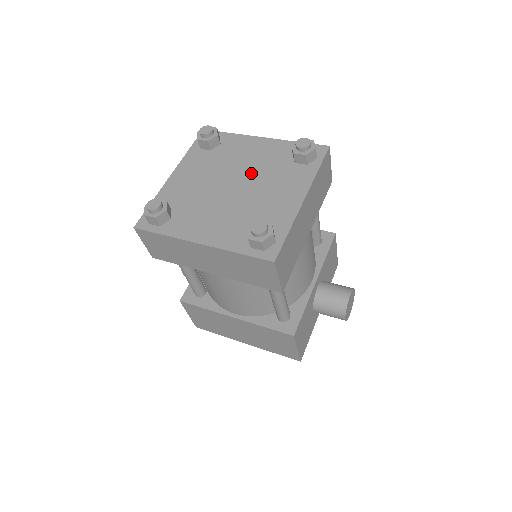
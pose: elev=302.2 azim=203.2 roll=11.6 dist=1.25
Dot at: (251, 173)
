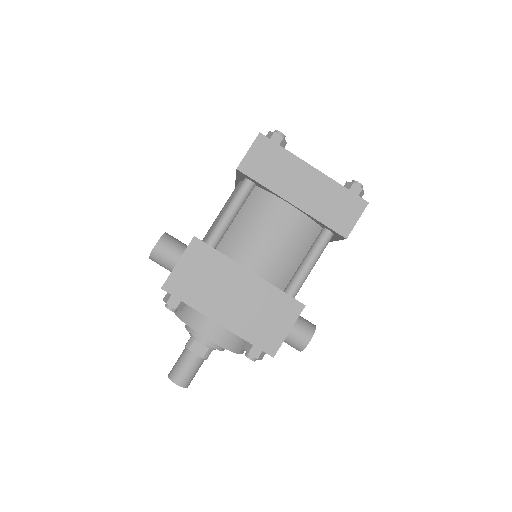
Dot at: occluded
